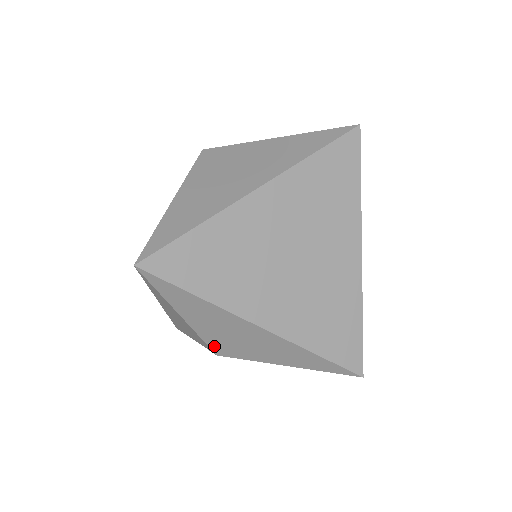
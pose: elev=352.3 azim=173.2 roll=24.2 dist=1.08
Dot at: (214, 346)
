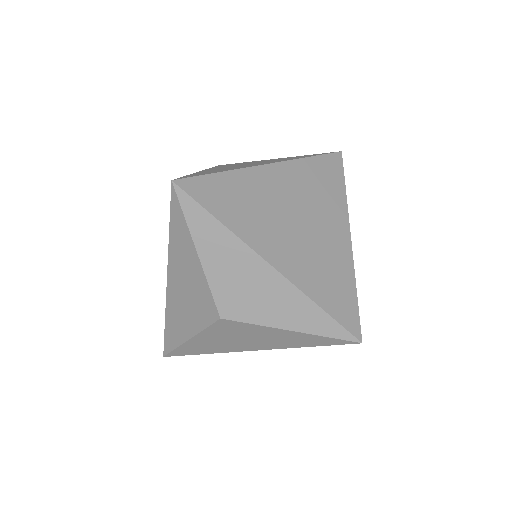
Dot at: (220, 302)
